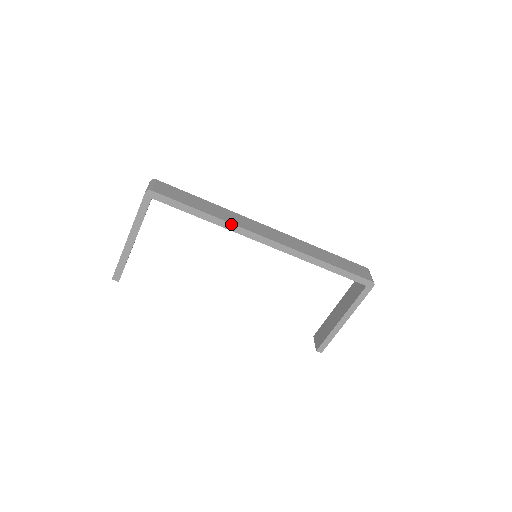
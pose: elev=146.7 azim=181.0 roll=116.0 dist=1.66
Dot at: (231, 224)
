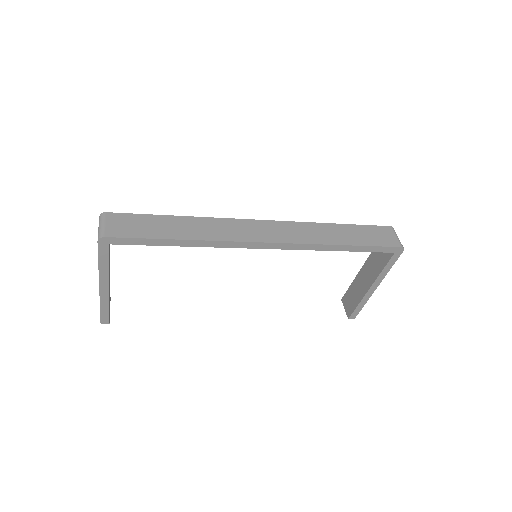
Dot at: (216, 241)
